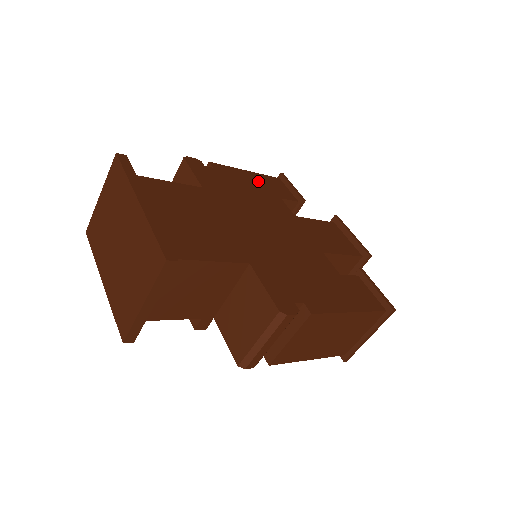
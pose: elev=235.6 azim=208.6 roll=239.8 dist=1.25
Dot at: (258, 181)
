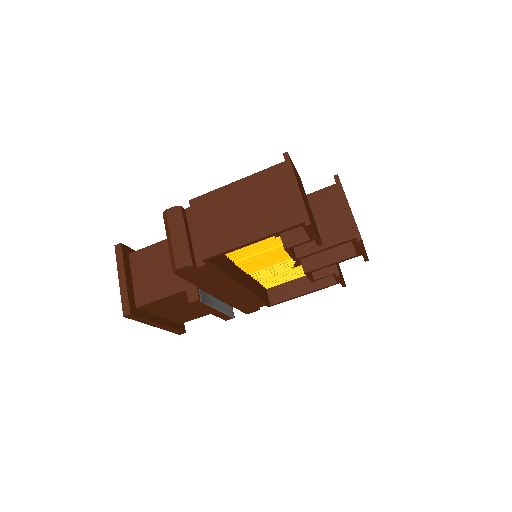
Dot at: occluded
